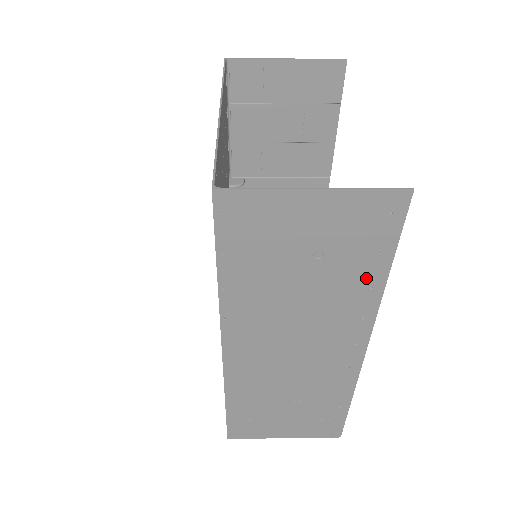
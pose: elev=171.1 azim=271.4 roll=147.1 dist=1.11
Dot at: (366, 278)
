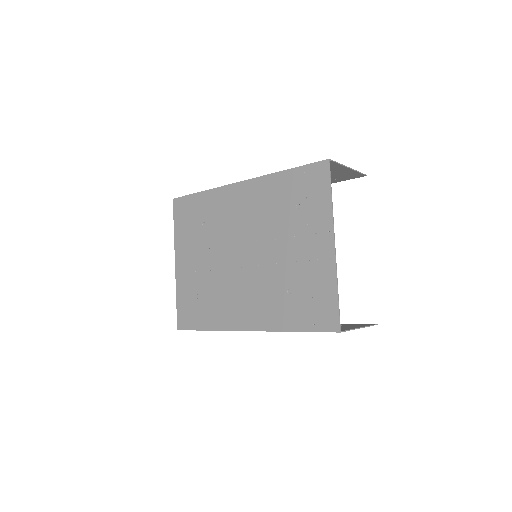
Dot at: occluded
